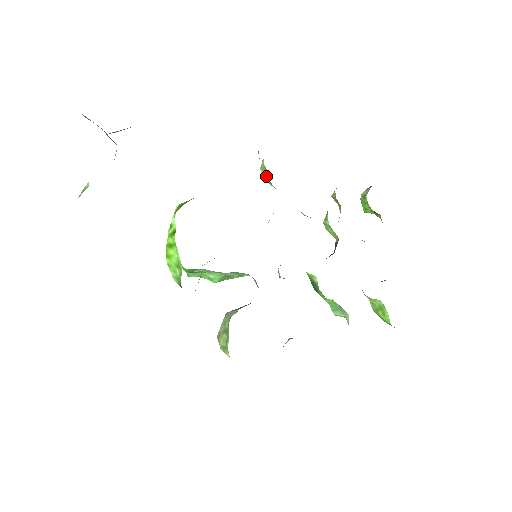
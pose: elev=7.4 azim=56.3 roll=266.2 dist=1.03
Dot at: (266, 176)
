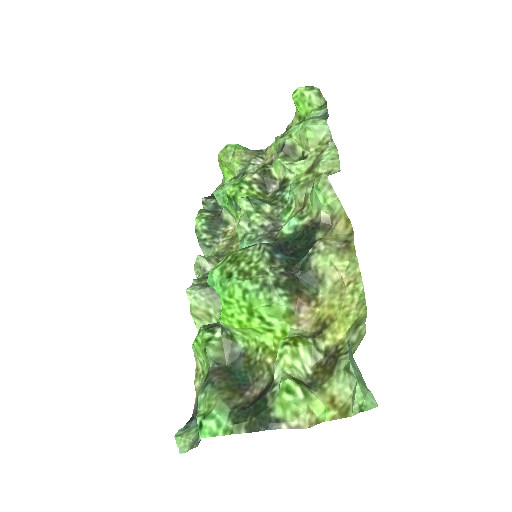
Dot at: (324, 210)
